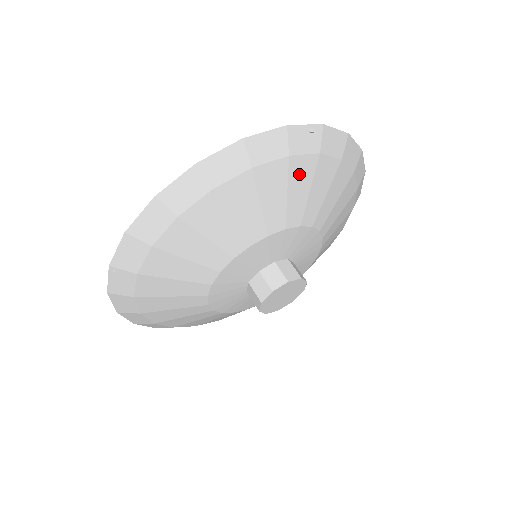
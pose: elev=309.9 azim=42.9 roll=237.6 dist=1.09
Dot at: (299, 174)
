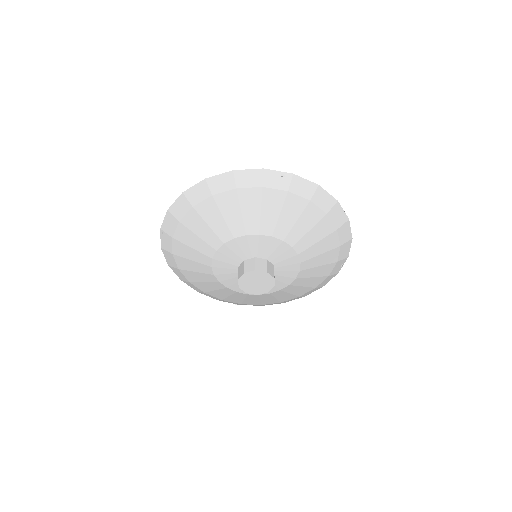
Dot at: (271, 201)
